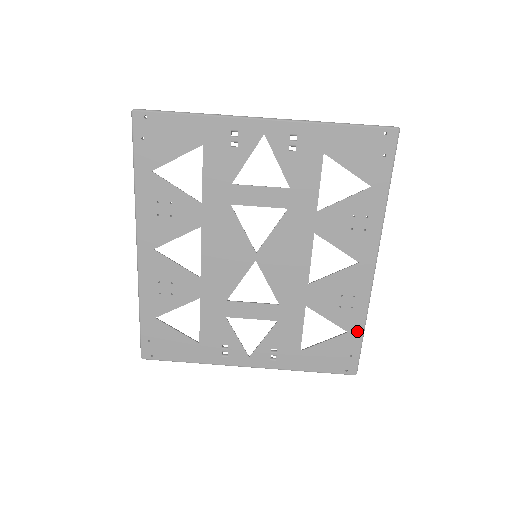
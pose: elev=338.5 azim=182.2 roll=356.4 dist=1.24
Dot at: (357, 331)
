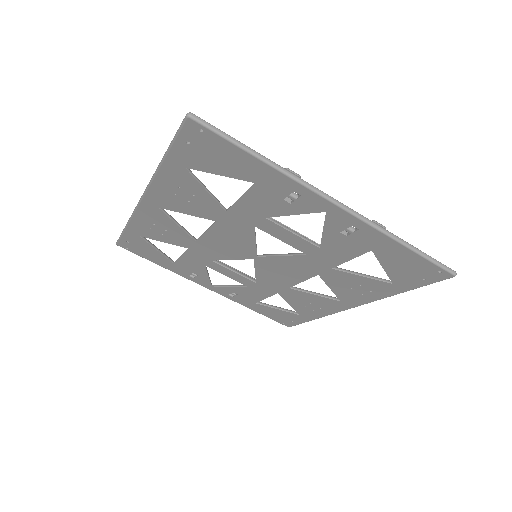
Dot at: (307, 318)
